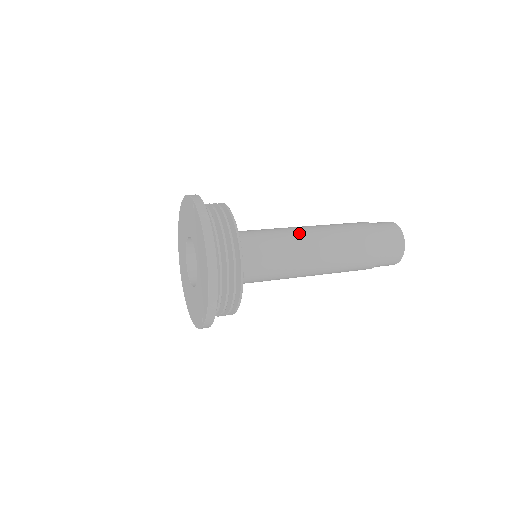
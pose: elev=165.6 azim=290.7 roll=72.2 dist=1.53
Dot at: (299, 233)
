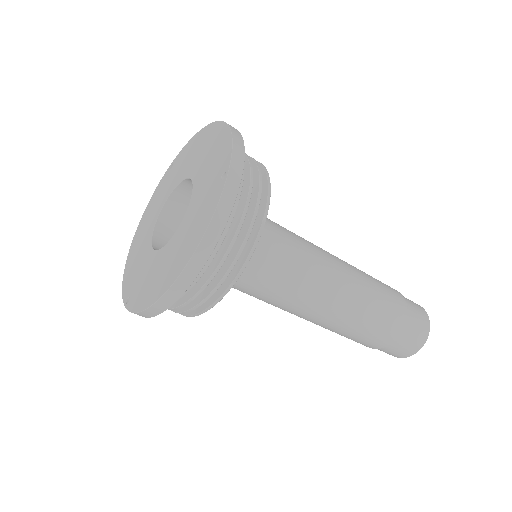
Dot at: occluded
